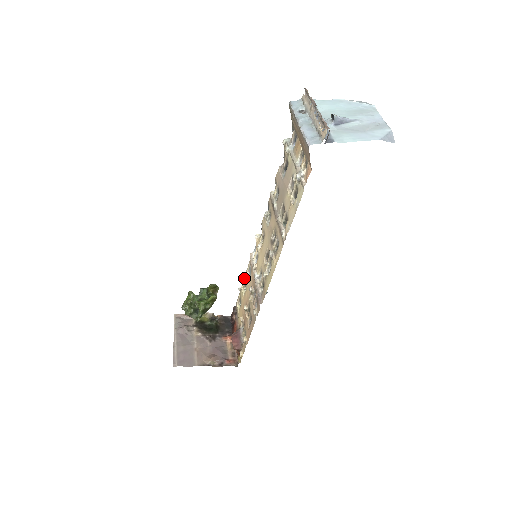
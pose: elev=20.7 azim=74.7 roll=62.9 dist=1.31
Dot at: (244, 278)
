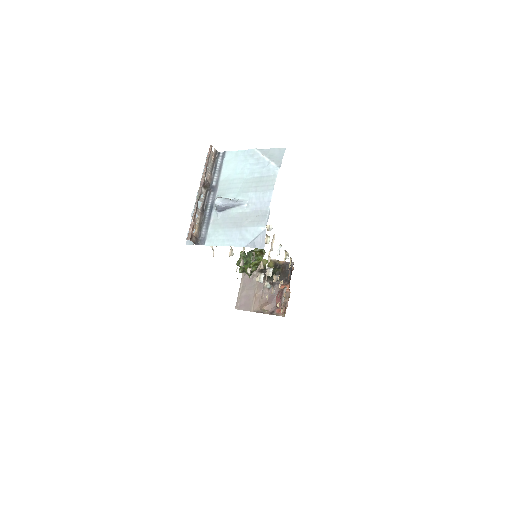
Dot at: occluded
